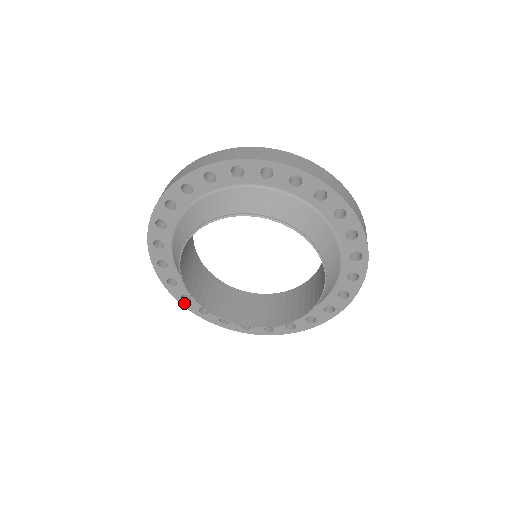
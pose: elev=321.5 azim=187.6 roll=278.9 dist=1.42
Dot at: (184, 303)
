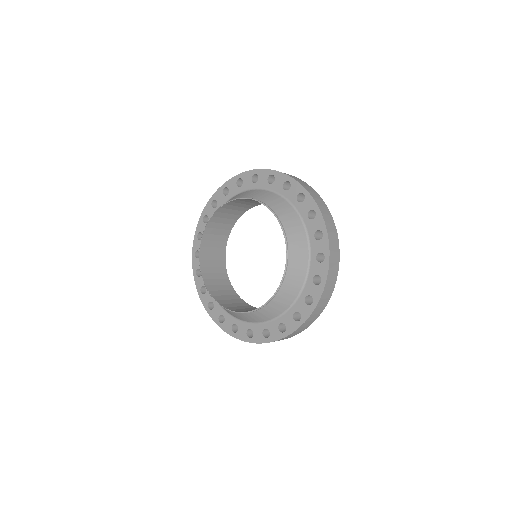
Dot at: (221, 325)
